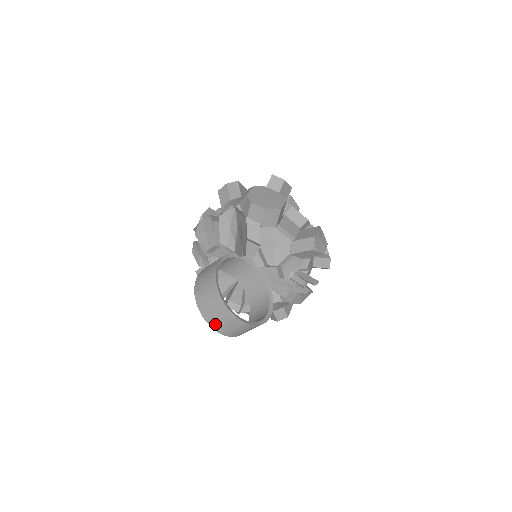
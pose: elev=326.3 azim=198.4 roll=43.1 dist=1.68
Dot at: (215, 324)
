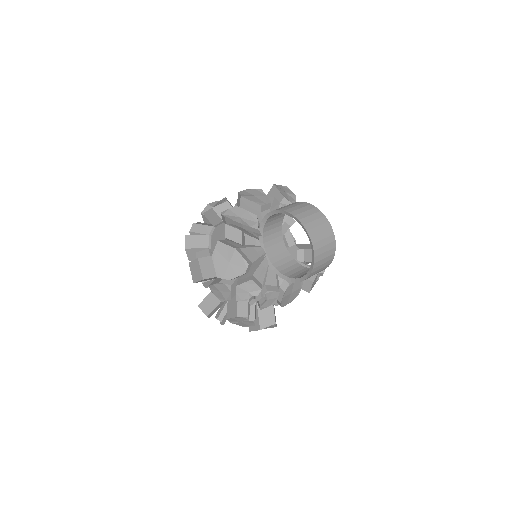
Dot at: (315, 237)
